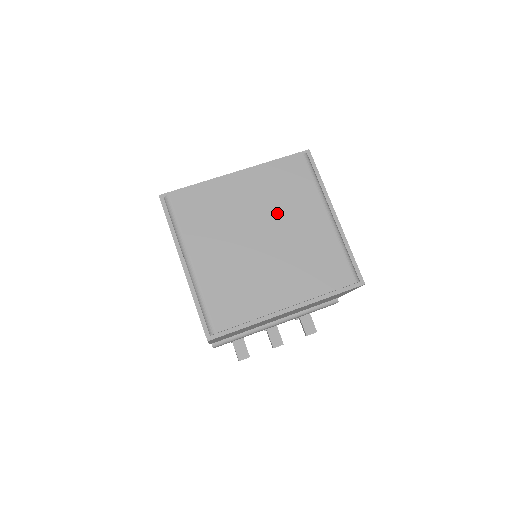
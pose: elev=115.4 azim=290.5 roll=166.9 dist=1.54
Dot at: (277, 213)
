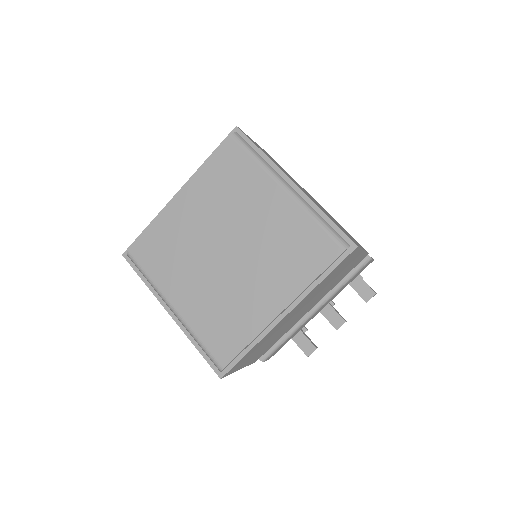
Dot at: (230, 216)
